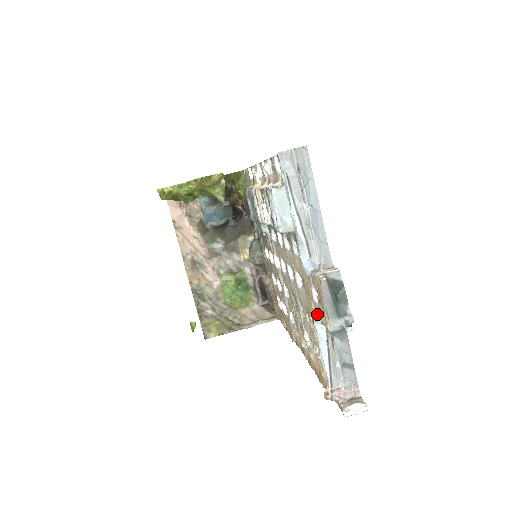
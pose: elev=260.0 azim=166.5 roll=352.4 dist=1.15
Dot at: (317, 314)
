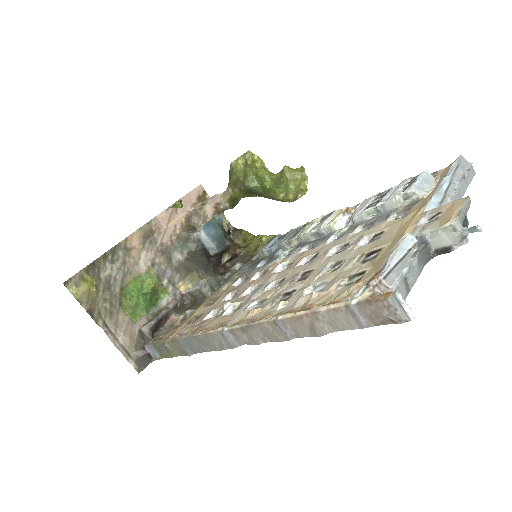
Dot at: (413, 232)
